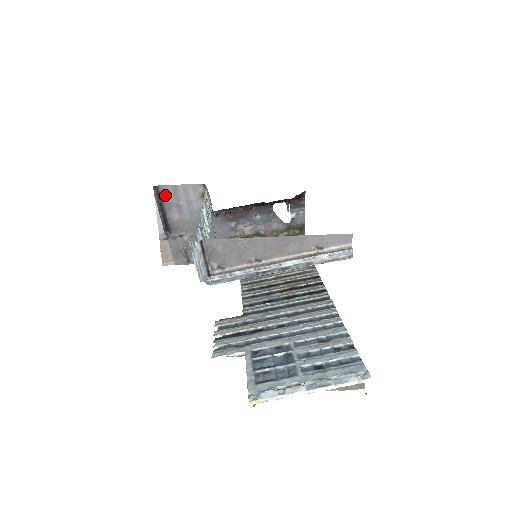
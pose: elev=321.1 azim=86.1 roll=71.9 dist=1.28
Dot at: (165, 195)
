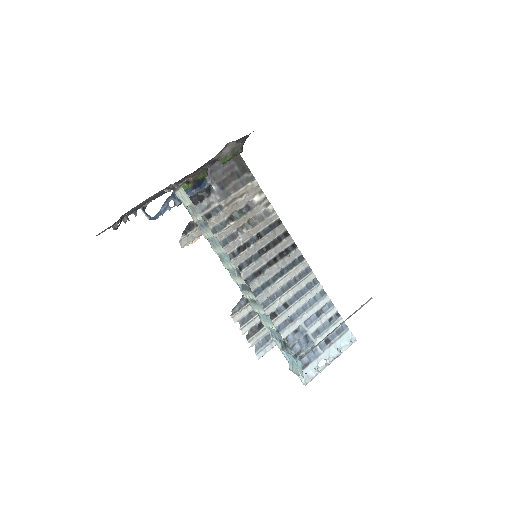
Dot at: occluded
